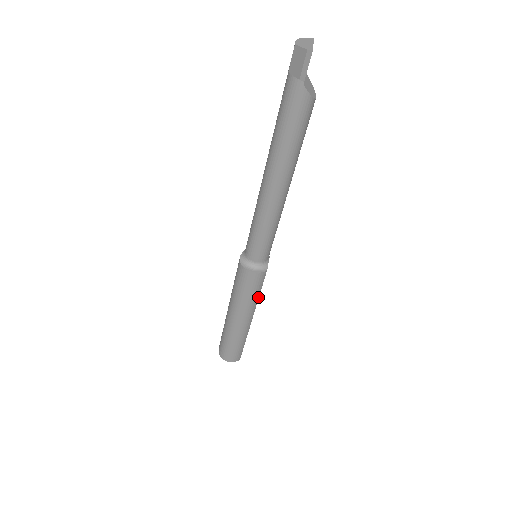
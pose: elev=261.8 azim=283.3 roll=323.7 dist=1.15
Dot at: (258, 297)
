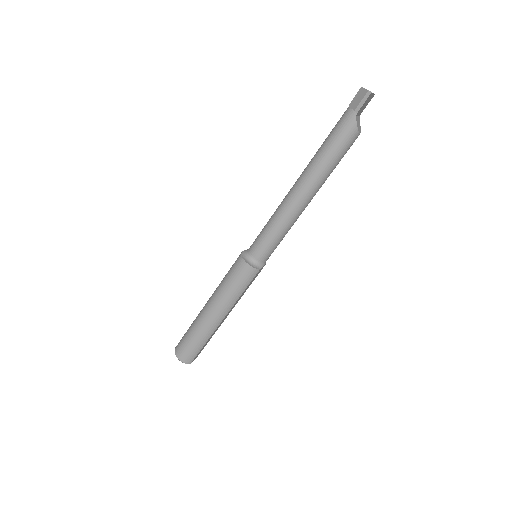
Dot at: (239, 296)
